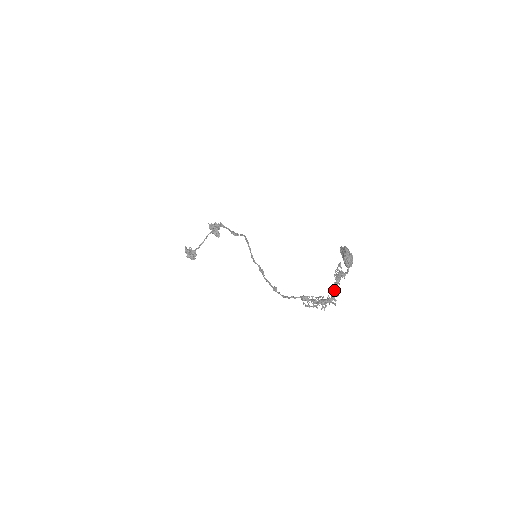
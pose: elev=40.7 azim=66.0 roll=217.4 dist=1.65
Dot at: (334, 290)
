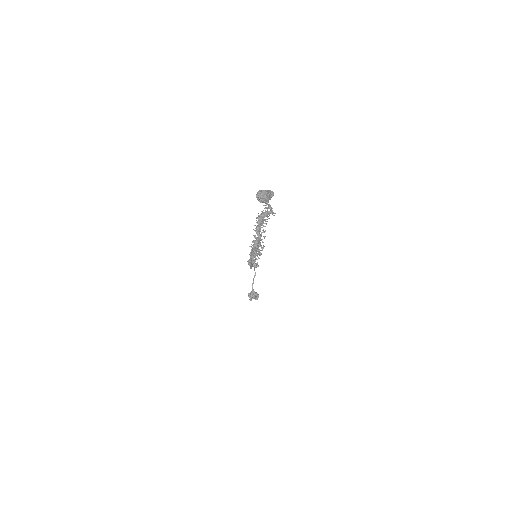
Dot at: (256, 228)
